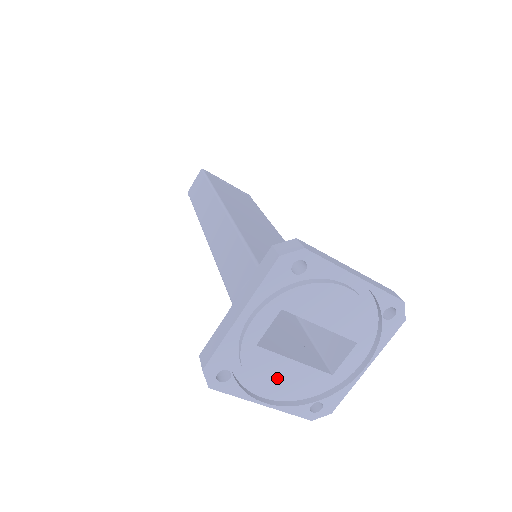
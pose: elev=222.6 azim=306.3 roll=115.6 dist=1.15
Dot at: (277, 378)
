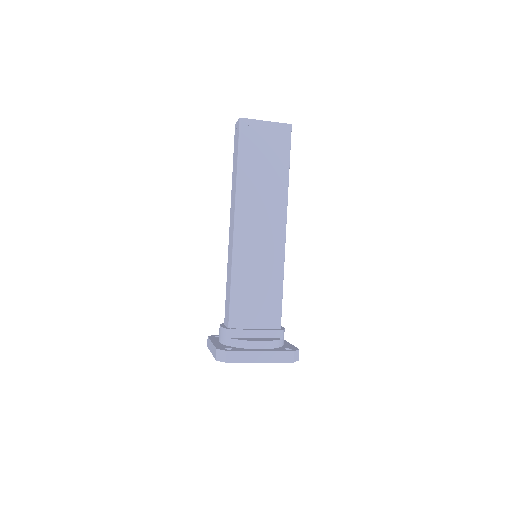
Dot at: occluded
